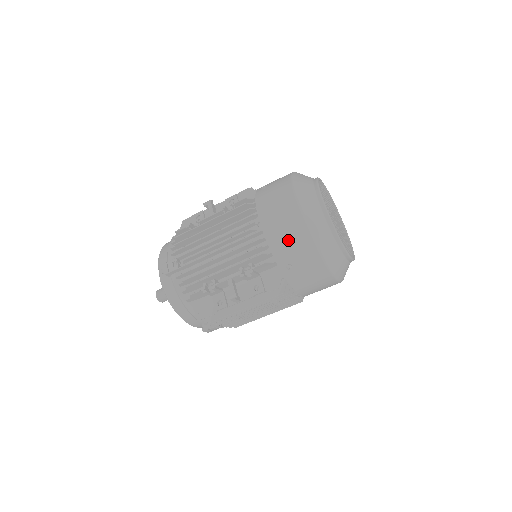
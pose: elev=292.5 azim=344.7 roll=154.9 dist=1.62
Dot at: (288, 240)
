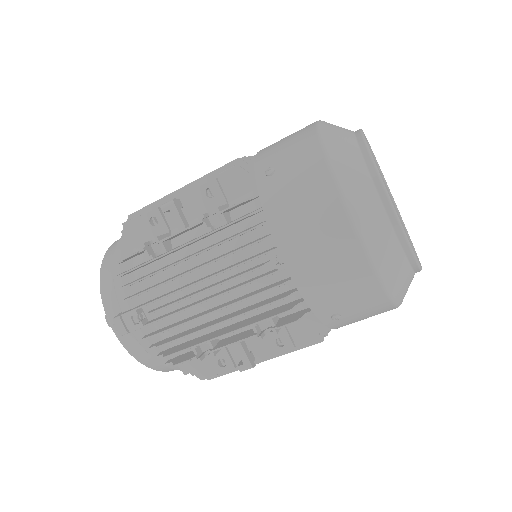
Dot at: (336, 285)
